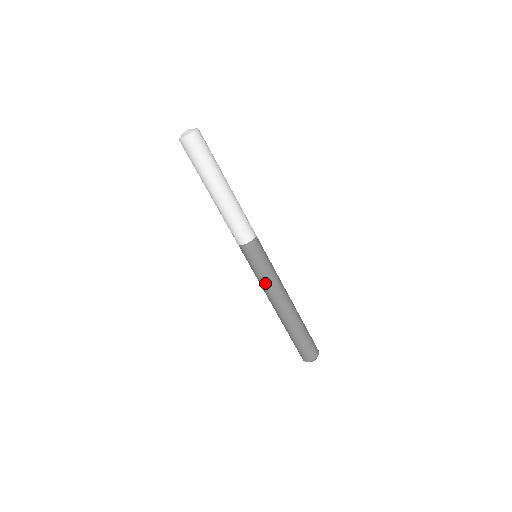
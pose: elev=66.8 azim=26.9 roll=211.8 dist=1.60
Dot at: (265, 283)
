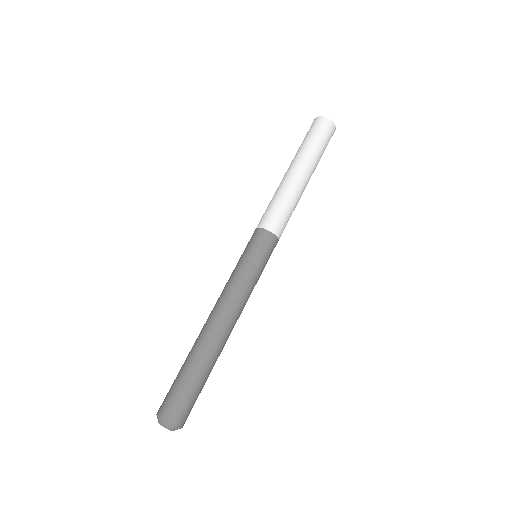
Dot at: (246, 286)
